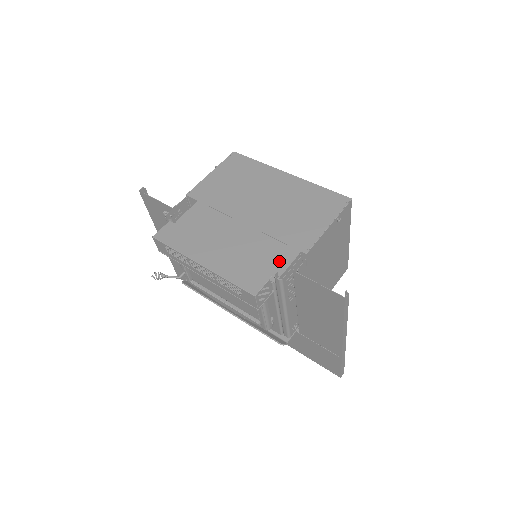
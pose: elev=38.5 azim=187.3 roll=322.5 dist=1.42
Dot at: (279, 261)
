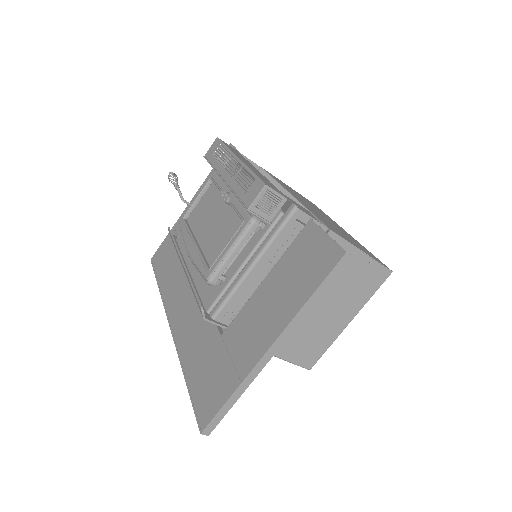
Dot at: occluded
